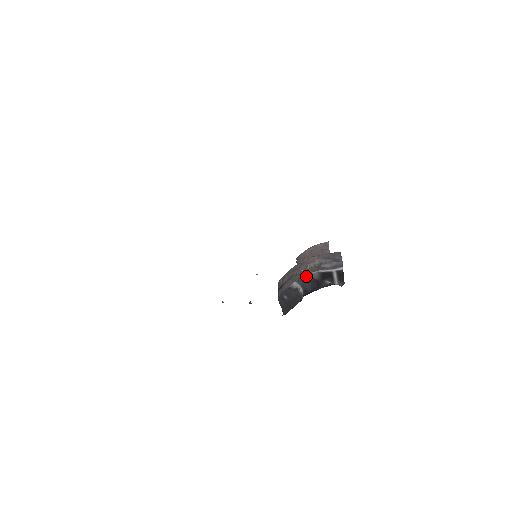
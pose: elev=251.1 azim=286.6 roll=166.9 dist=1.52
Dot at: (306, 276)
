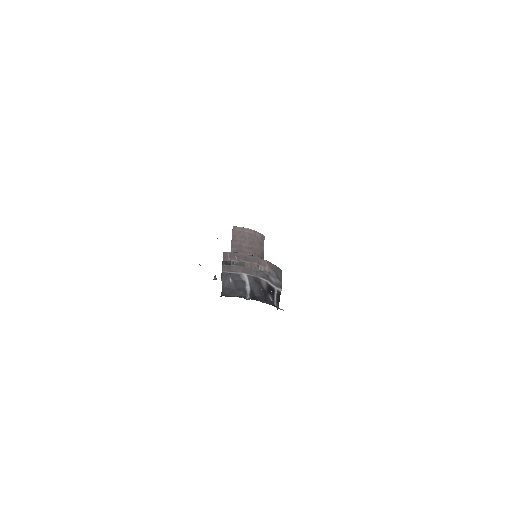
Dot at: (257, 278)
